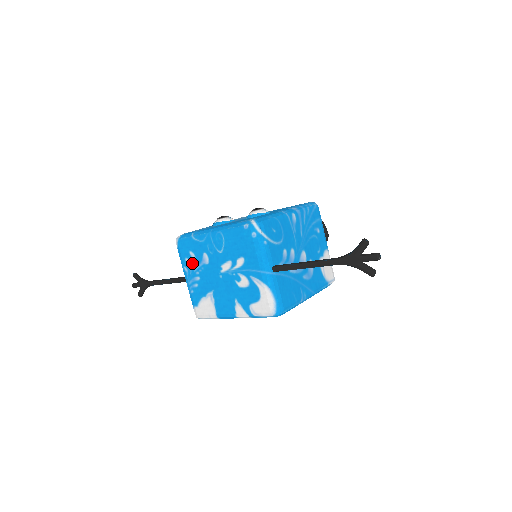
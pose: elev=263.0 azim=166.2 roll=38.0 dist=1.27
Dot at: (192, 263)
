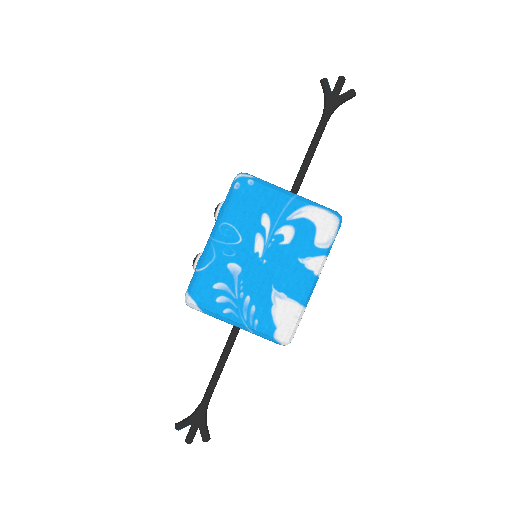
Dot at: (227, 294)
